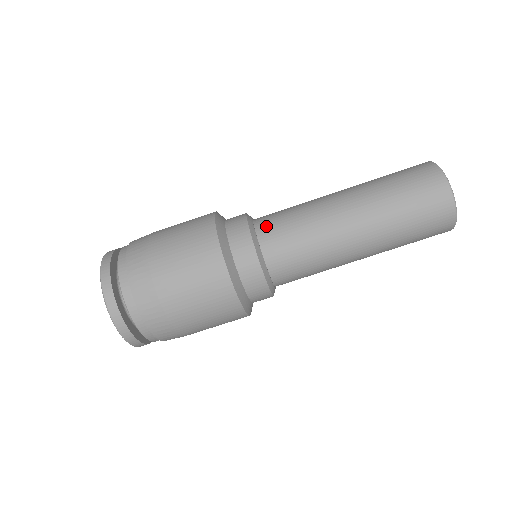
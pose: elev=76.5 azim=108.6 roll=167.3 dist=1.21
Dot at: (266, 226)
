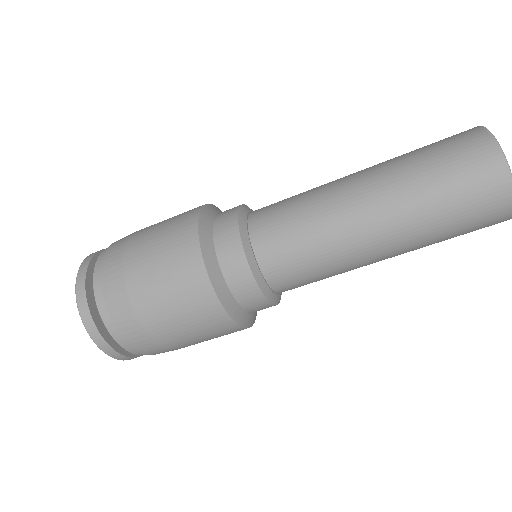
Dot at: (273, 264)
